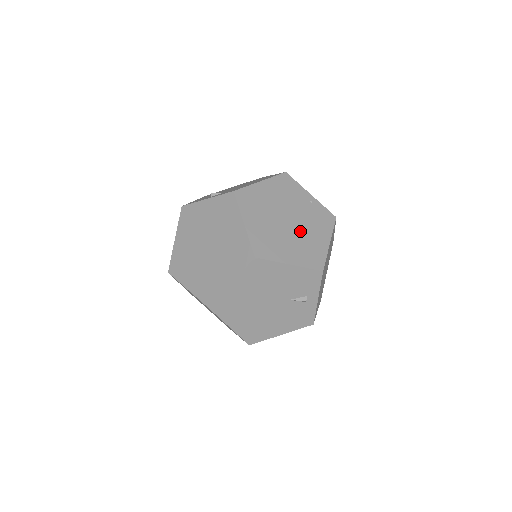
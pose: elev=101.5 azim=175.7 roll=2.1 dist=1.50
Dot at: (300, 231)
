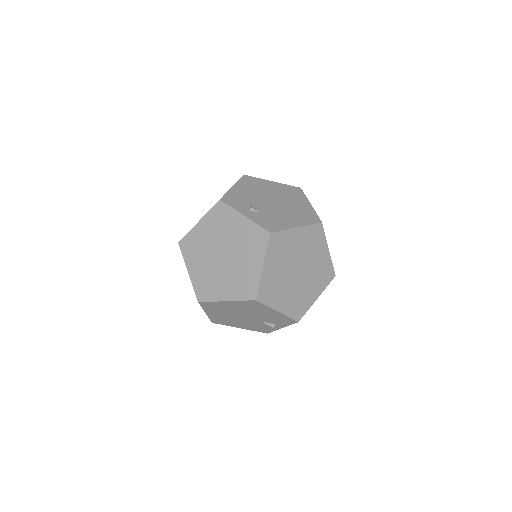
Dot at: (302, 283)
